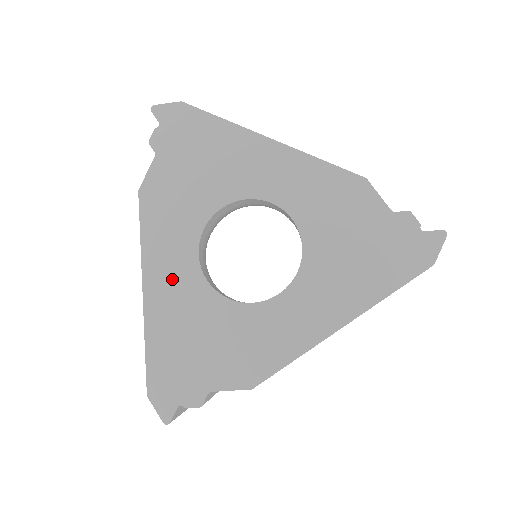
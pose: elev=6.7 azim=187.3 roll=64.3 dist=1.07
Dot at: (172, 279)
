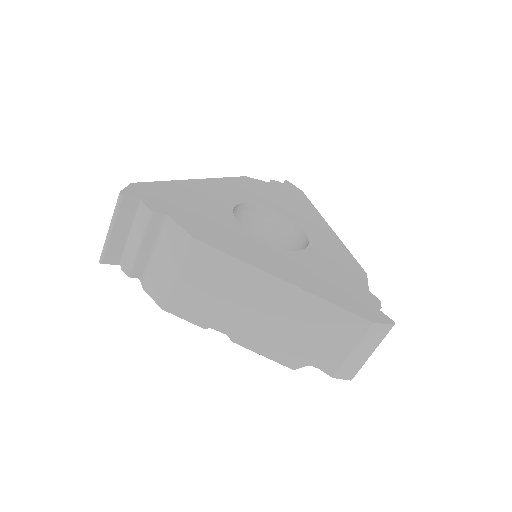
Dot at: (217, 192)
